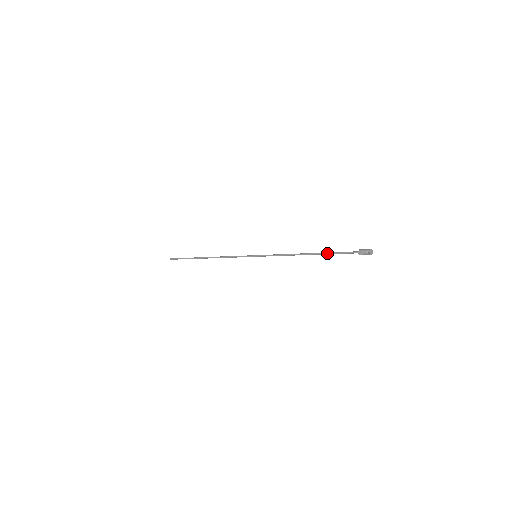
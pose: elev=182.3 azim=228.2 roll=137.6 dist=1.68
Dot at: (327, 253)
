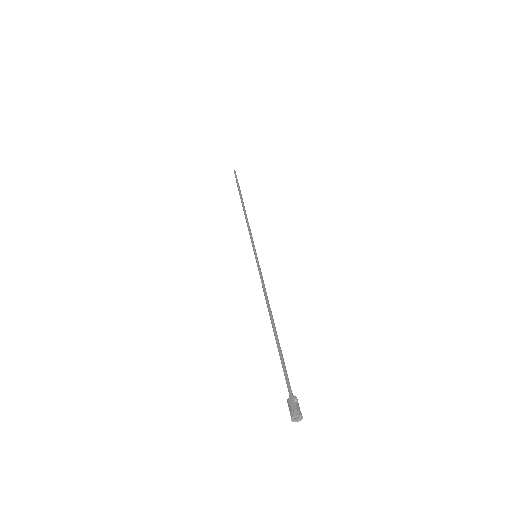
Dot at: occluded
